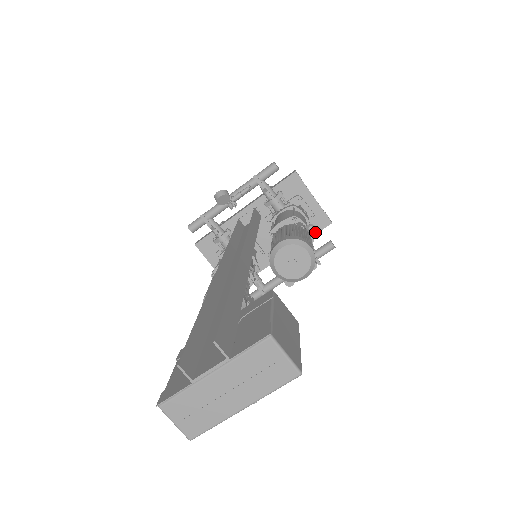
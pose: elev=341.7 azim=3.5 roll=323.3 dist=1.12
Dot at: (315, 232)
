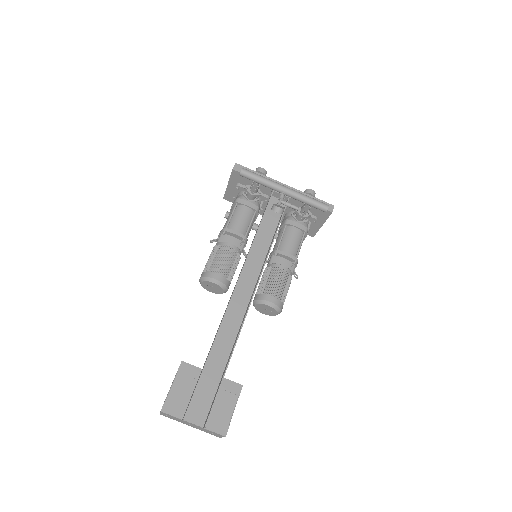
Dot at: occluded
